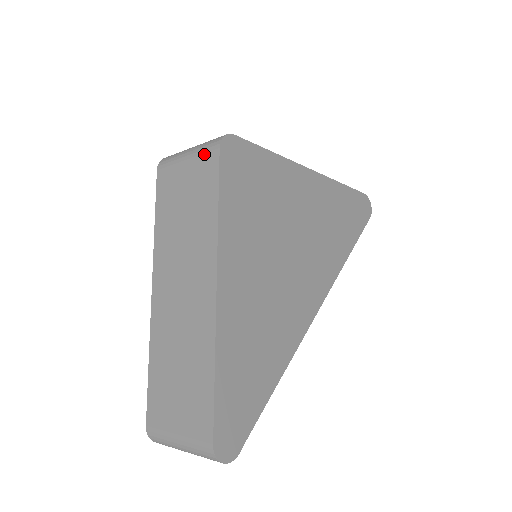
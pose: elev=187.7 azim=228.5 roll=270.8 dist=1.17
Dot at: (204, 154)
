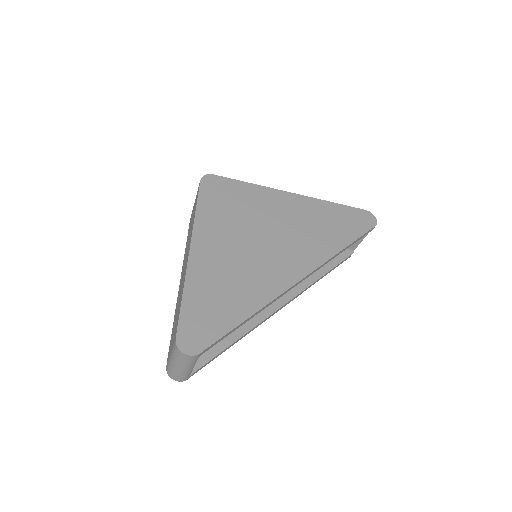
Dot at: occluded
